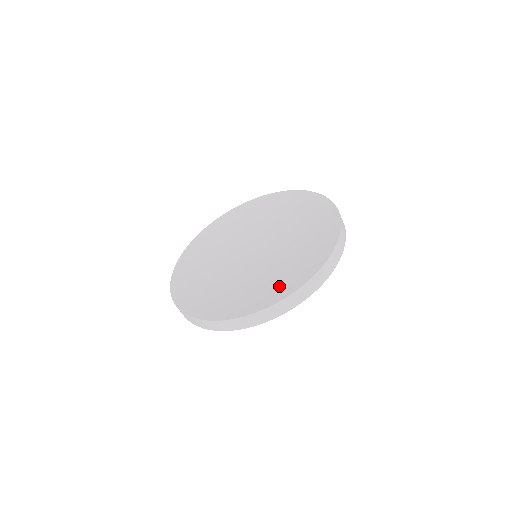
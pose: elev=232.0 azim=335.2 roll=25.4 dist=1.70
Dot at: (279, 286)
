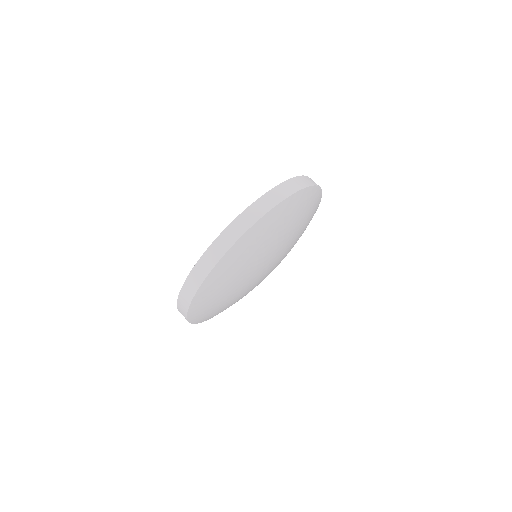
Dot at: occluded
